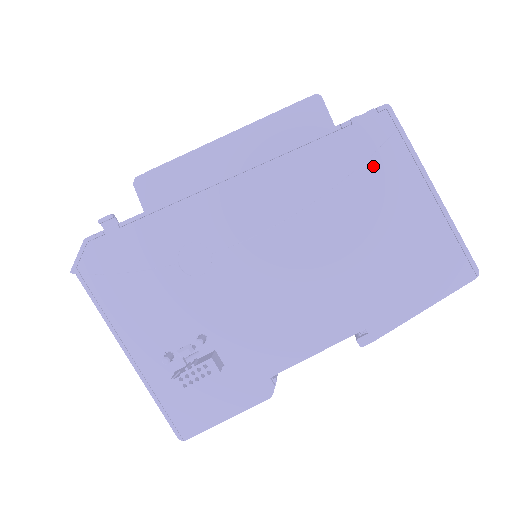
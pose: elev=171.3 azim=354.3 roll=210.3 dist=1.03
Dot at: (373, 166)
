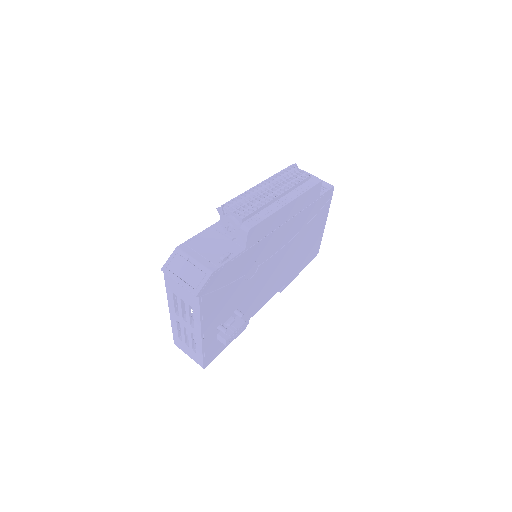
Dot at: (319, 214)
